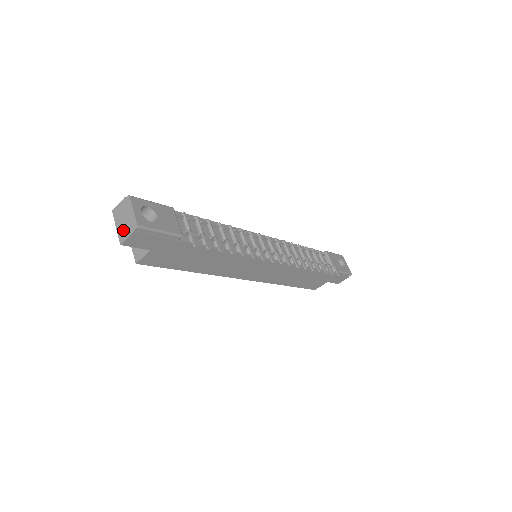
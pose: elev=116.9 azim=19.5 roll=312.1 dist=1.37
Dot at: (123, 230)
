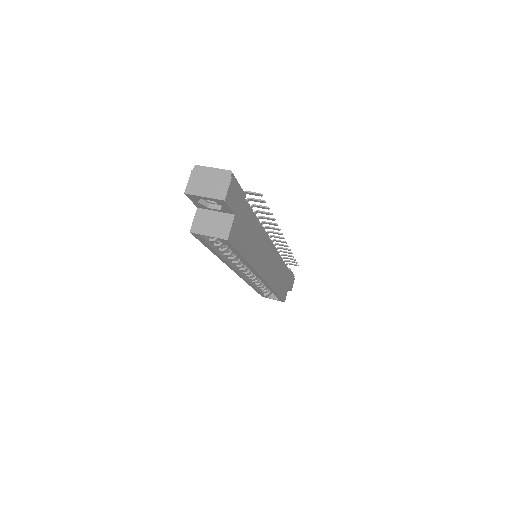
Dot at: (216, 189)
